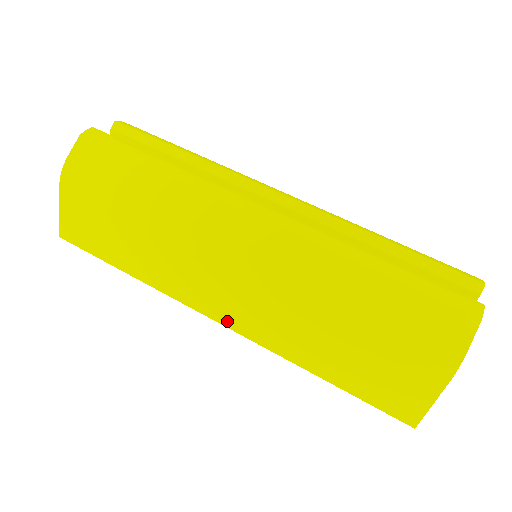
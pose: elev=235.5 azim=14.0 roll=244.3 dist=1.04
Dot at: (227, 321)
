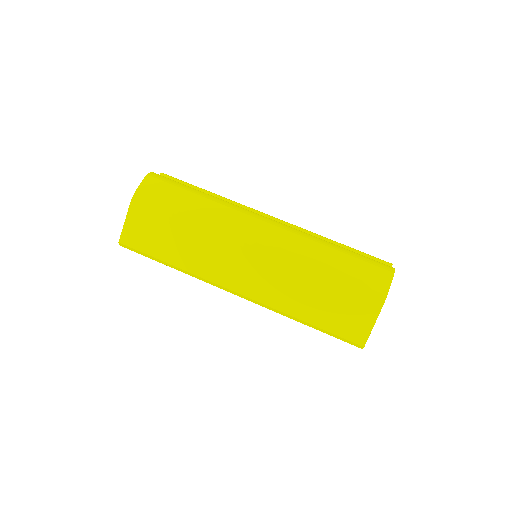
Dot at: (243, 290)
